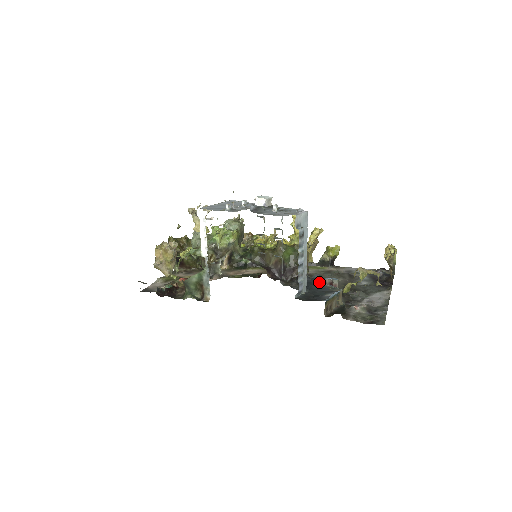
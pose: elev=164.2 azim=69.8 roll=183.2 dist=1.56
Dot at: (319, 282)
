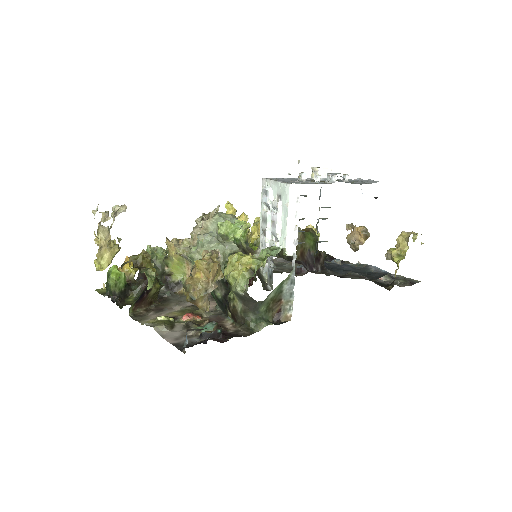
Dot at: occluded
